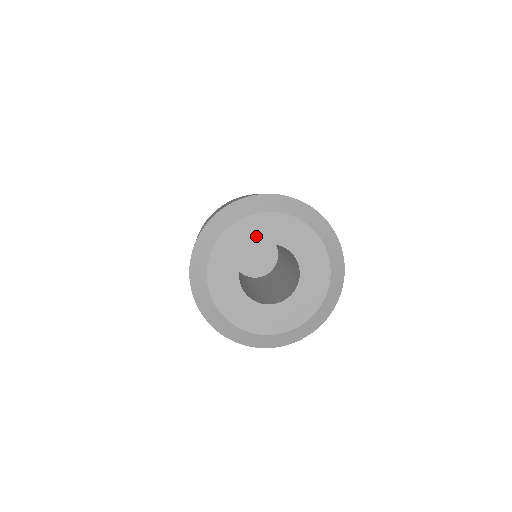
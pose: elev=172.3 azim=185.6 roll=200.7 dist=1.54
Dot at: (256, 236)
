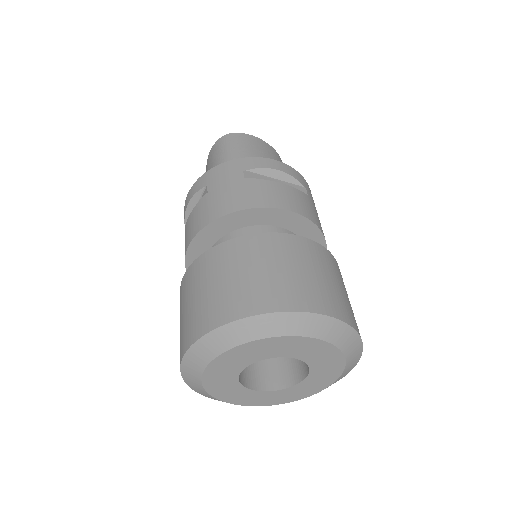
Dot at: (232, 369)
